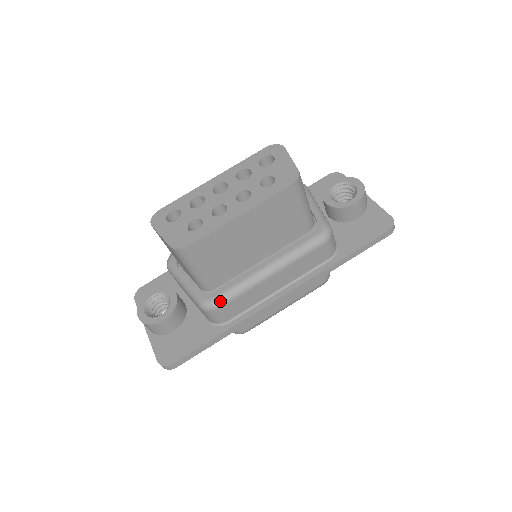
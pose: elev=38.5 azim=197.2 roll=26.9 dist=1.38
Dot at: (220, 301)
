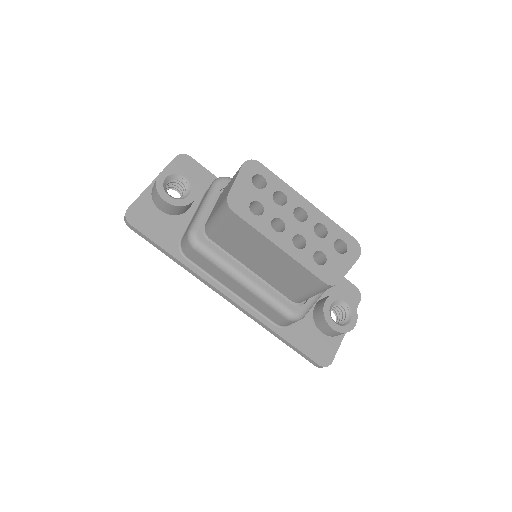
Dot at: (200, 249)
